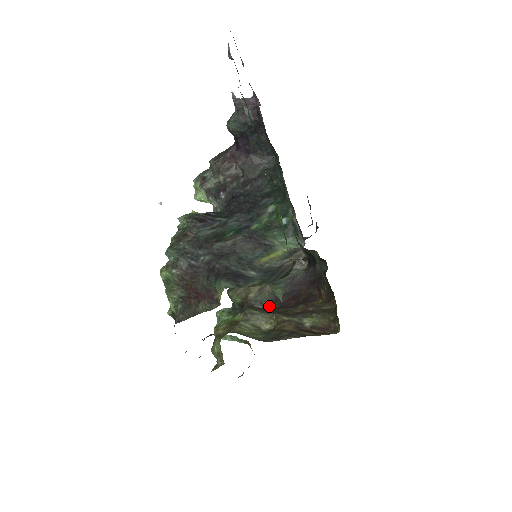
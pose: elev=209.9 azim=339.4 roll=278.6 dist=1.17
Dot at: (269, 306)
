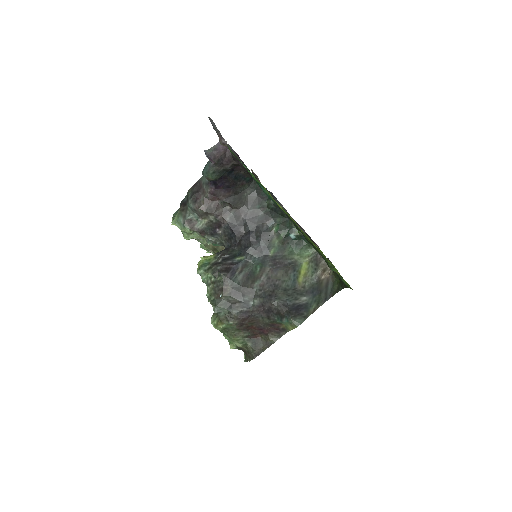
Dot at: occluded
